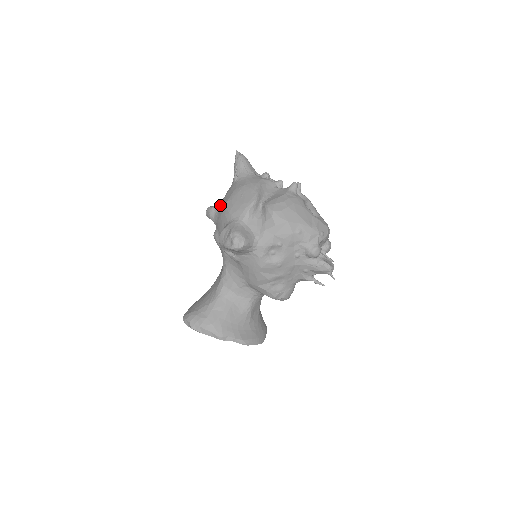
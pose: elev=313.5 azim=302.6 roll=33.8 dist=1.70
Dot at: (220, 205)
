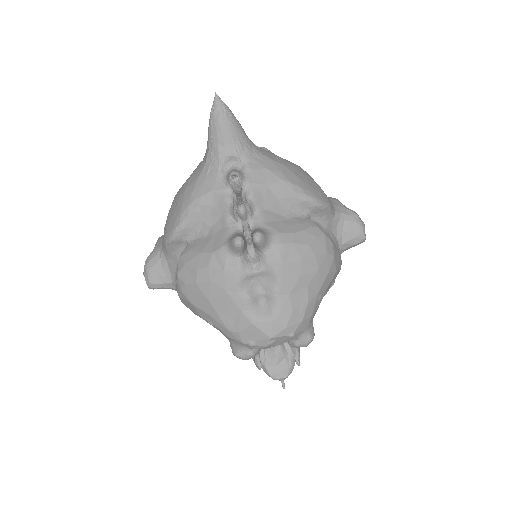
Dot at: occluded
